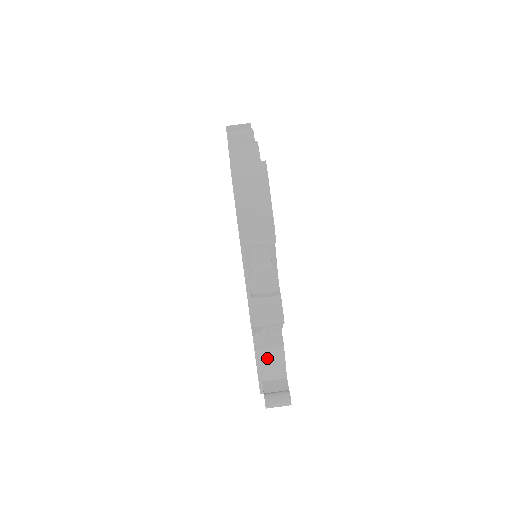
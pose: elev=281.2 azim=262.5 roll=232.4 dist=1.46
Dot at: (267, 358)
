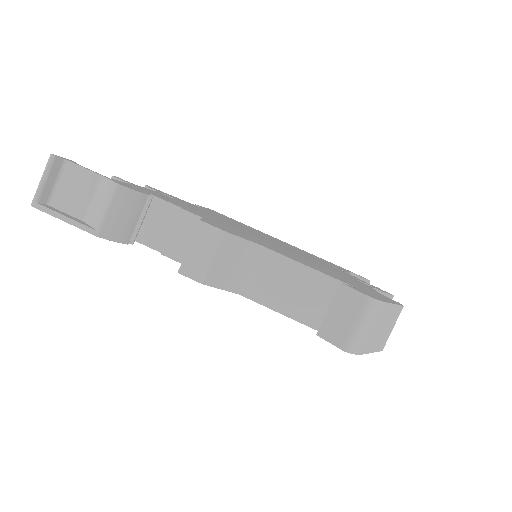
Dot at: occluded
